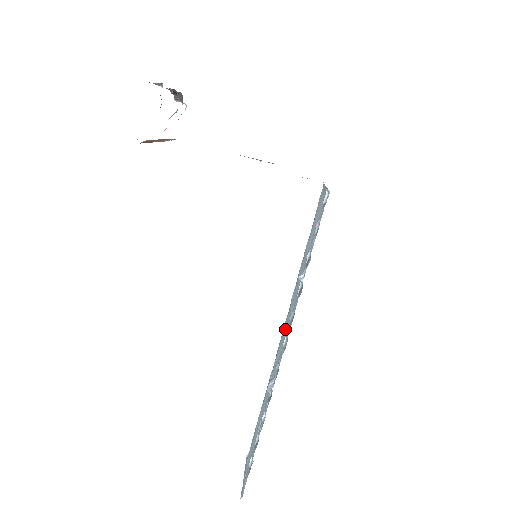
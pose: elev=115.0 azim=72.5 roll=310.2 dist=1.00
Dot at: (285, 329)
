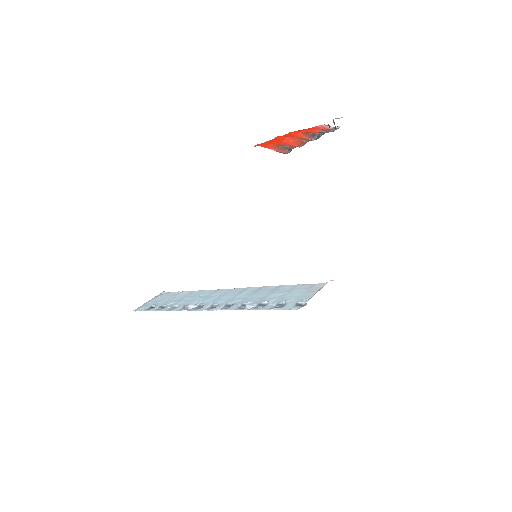
Dot at: (228, 295)
